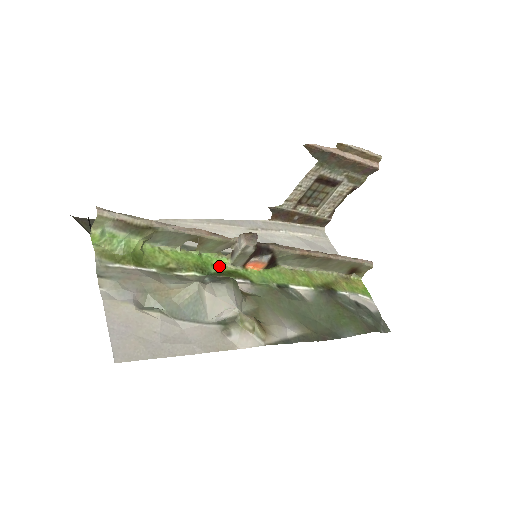
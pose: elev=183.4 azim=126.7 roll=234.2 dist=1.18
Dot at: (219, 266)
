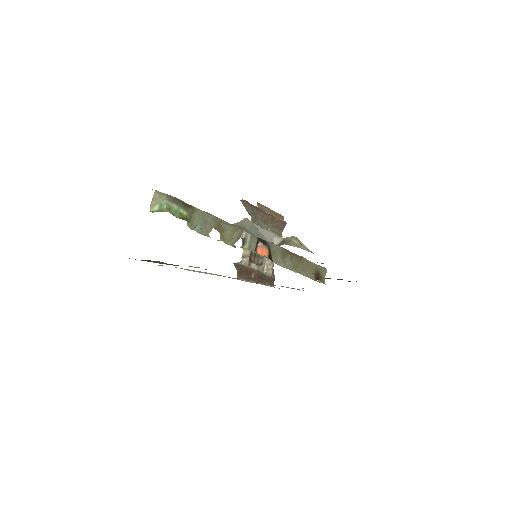
Dot at: occluded
